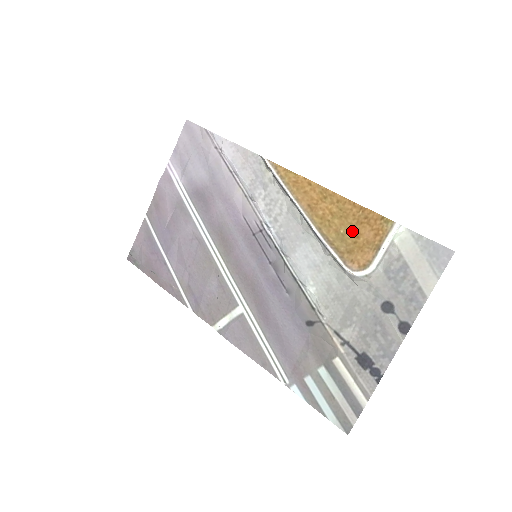
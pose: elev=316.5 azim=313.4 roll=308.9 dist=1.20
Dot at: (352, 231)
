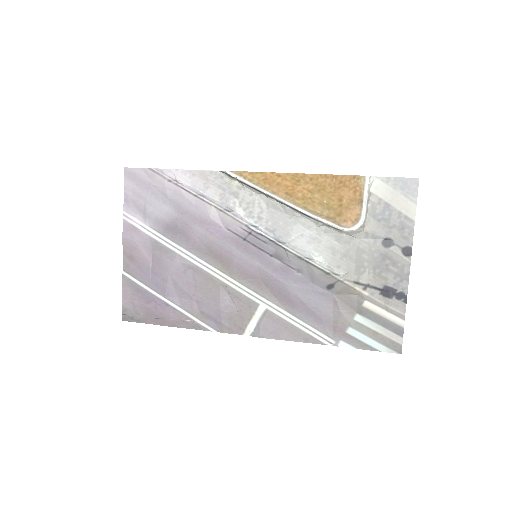
Dot at: (334, 198)
